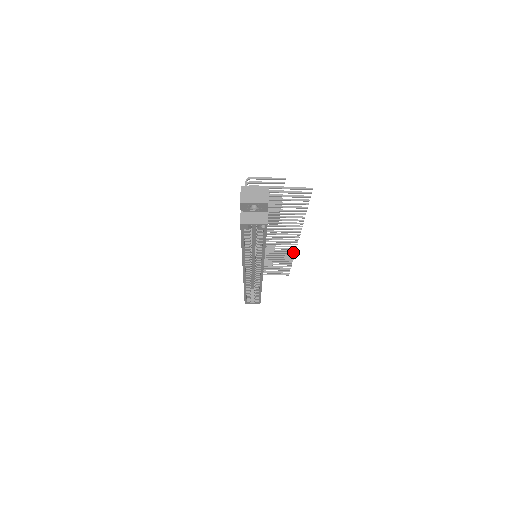
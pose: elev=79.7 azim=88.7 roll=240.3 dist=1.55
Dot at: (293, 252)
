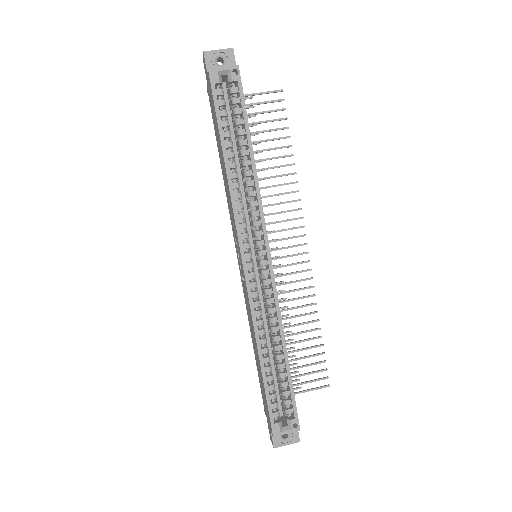
Dot at: (311, 286)
